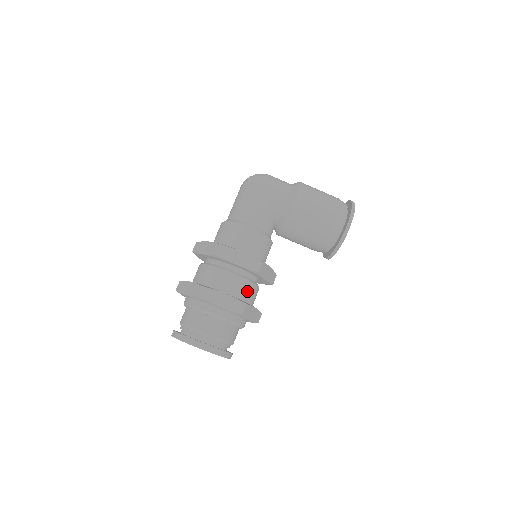
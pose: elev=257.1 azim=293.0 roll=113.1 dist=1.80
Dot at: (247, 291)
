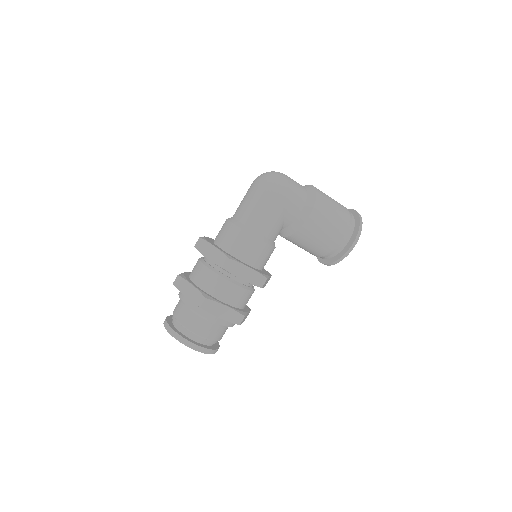
Dot at: (245, 299)
